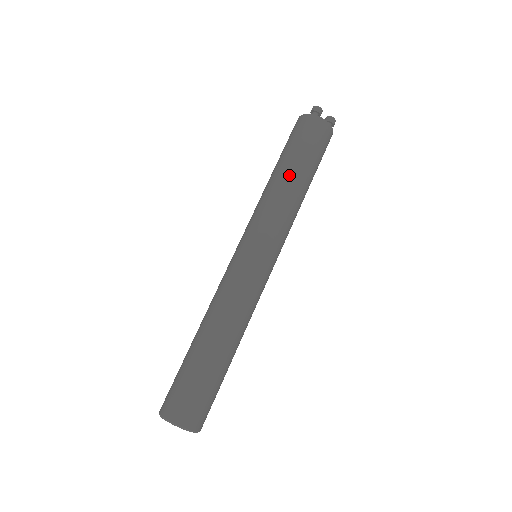
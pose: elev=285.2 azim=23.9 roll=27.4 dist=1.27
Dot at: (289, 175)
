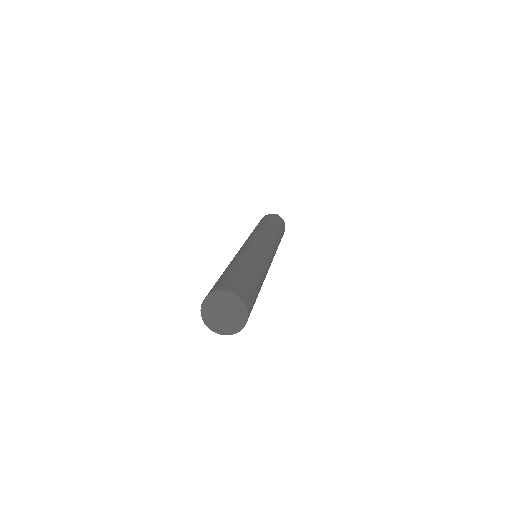
Dot at: occluded
